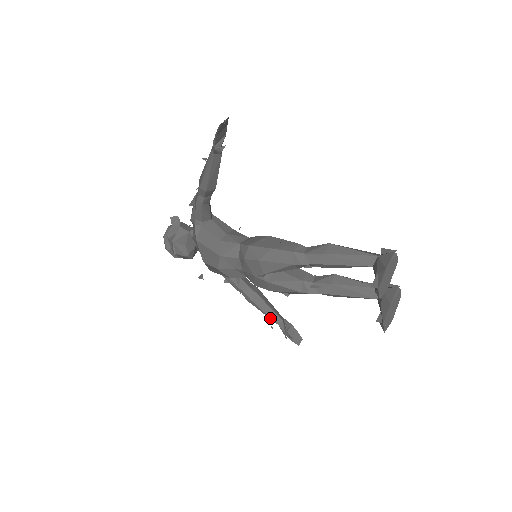
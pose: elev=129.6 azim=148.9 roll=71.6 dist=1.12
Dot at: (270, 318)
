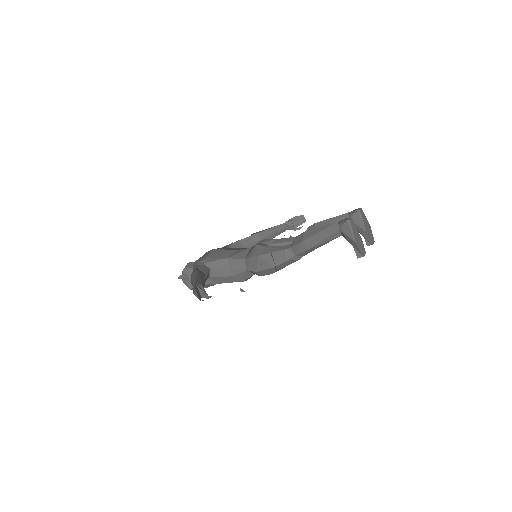
Dot at: (279, 234)
